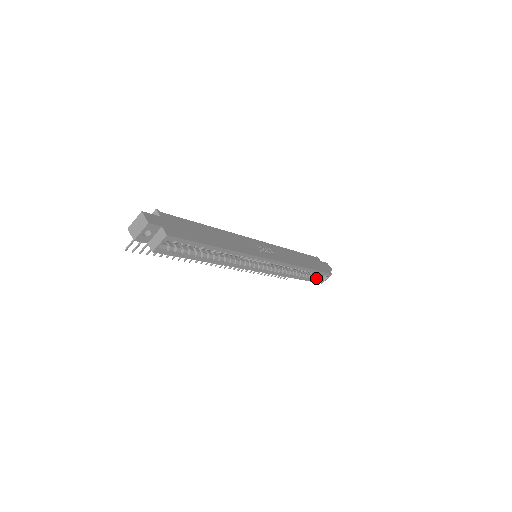
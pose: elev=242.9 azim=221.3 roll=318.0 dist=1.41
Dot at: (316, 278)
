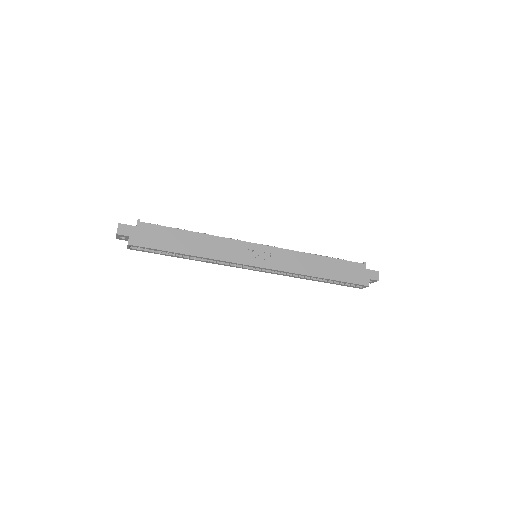
Dot at: (346, 284)
